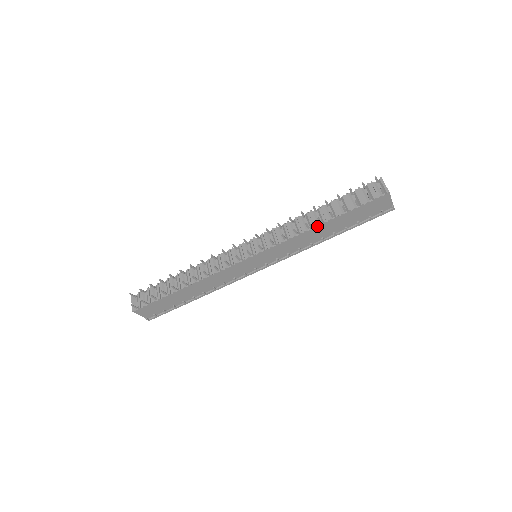
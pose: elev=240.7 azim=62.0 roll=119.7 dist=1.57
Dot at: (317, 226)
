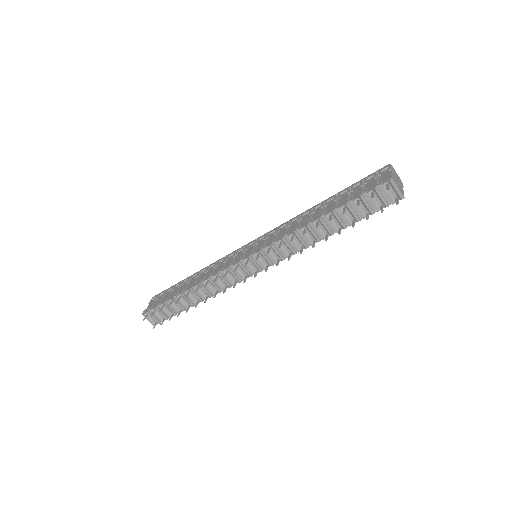
Dot at: occluded
